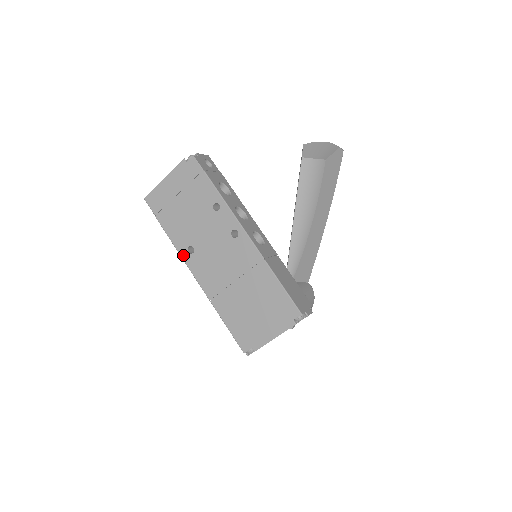
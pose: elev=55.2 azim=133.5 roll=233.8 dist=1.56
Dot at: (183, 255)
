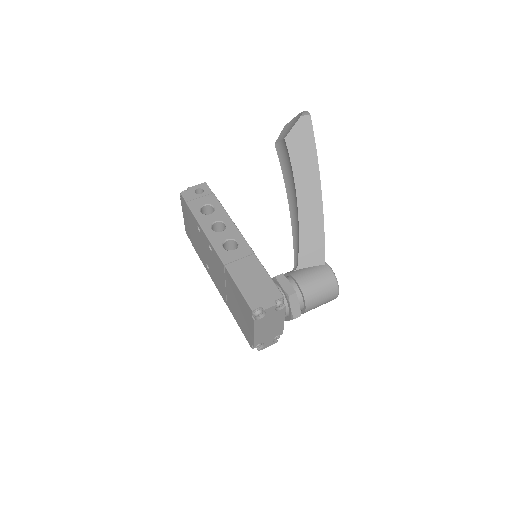
Dot at: (208, 272)
